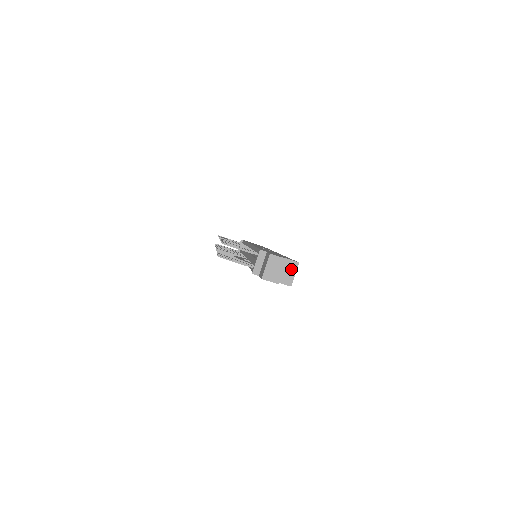
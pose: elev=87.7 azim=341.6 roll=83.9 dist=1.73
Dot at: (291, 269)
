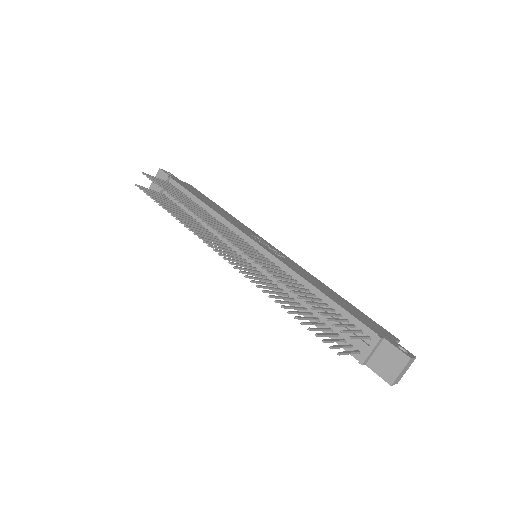
Dot at: occluded
